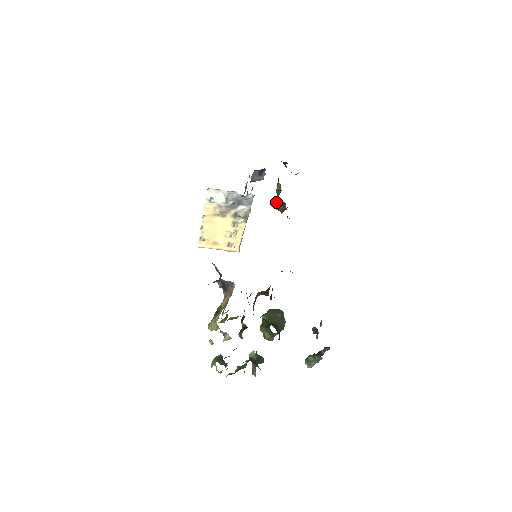
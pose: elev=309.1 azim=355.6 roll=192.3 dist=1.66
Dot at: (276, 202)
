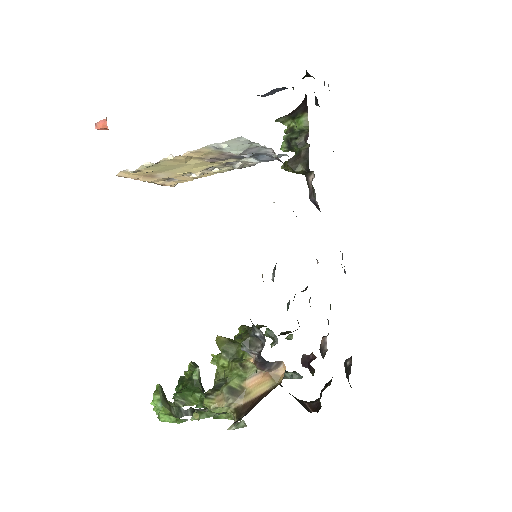
Dot at: (298, 164)
